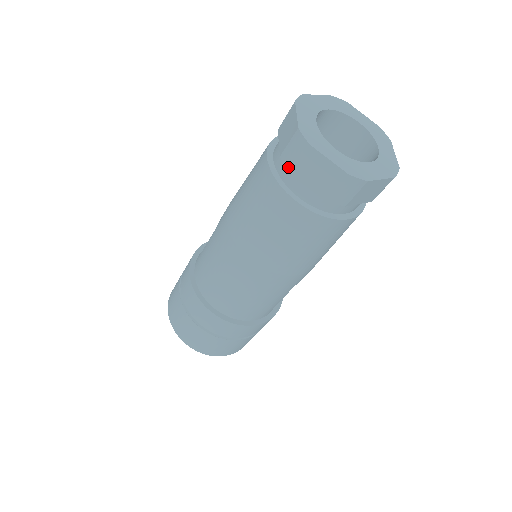
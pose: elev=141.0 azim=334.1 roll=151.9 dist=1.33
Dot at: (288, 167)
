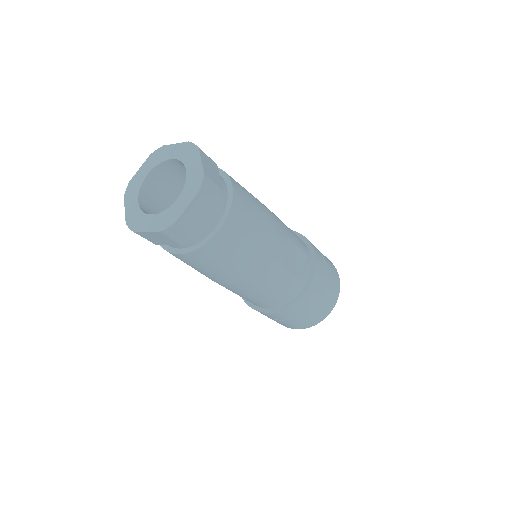
Dot at: occluded
